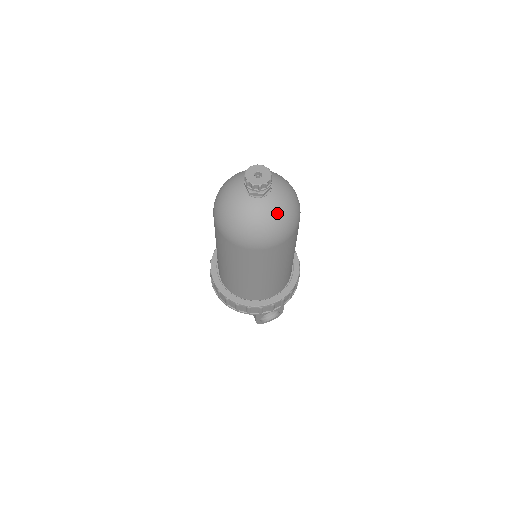
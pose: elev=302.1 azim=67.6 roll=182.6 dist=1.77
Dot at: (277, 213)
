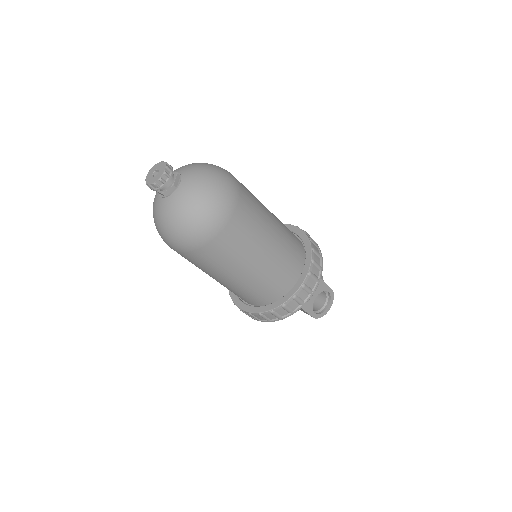
Dot at: (199, 190)
